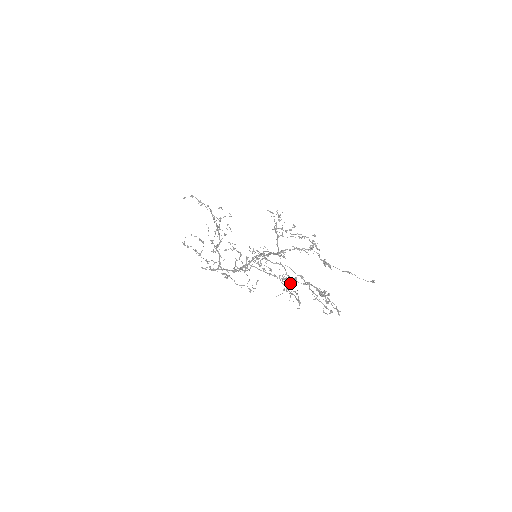
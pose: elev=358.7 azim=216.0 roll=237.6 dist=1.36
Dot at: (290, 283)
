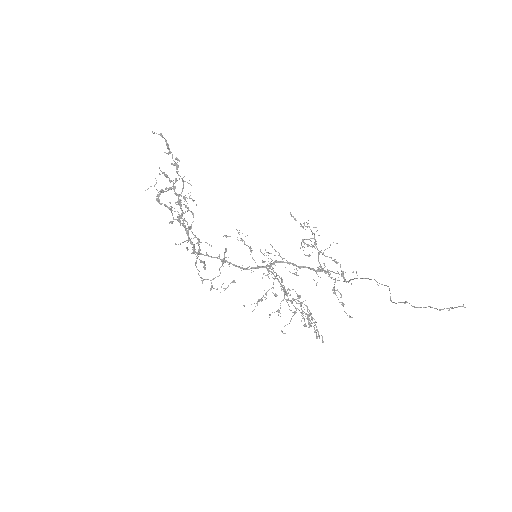
Dot at: (292, 299)
